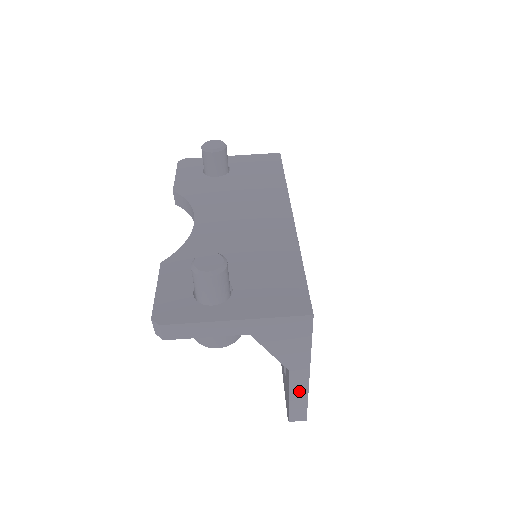
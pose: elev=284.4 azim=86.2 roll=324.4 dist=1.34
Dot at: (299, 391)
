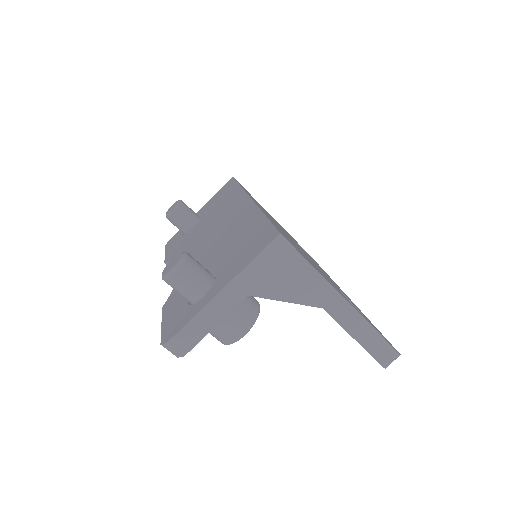
Dot at: (355, 325)
